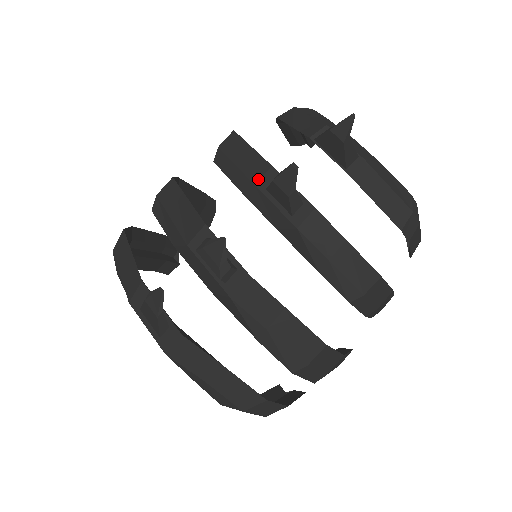
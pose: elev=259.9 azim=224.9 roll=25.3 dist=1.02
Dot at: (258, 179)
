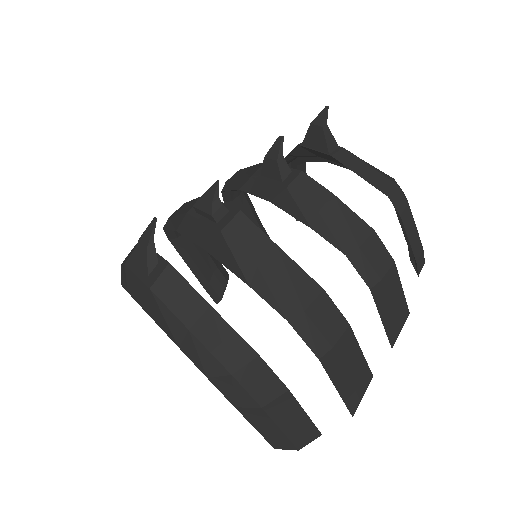
Dot at: (254, 172)
